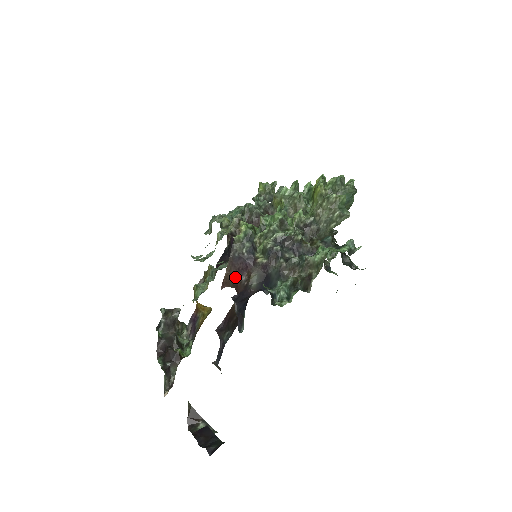
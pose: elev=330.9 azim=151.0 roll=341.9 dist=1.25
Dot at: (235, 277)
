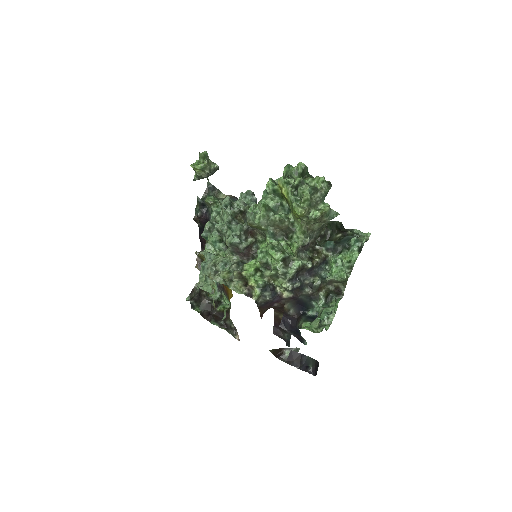
Dot at: (268, 308)
